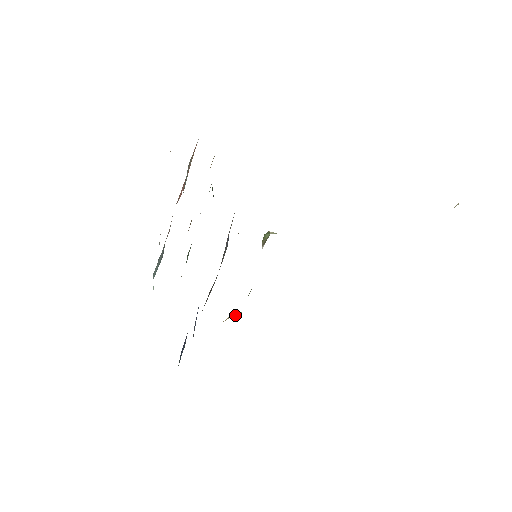
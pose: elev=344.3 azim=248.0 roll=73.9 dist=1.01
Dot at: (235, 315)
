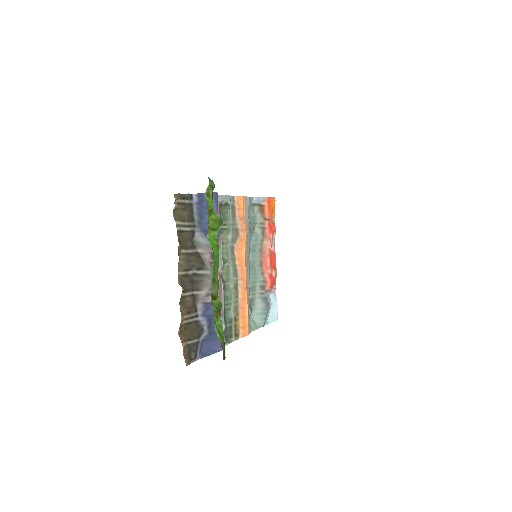
Dot at: occluded
